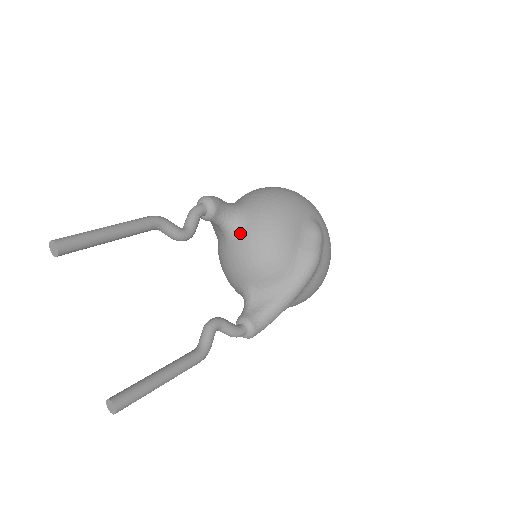
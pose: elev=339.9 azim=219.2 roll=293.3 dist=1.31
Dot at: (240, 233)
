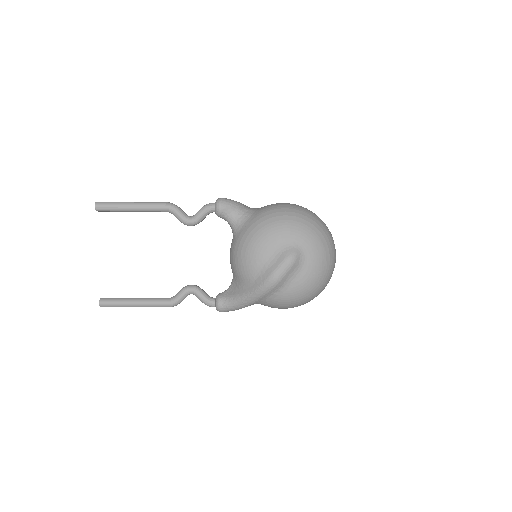
Dot at: (235, 235)
